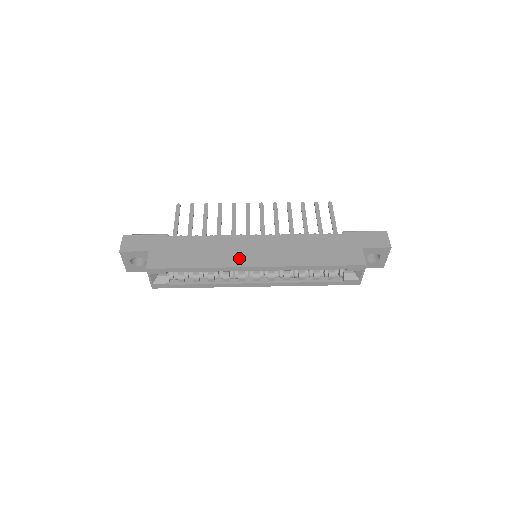
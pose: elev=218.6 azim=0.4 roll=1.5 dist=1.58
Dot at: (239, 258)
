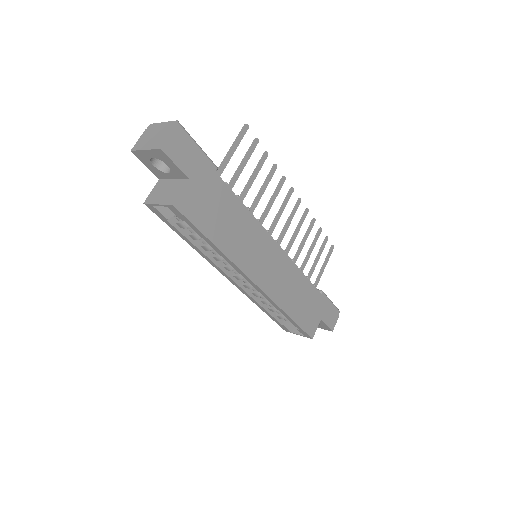
Dot at: (252, 263)
